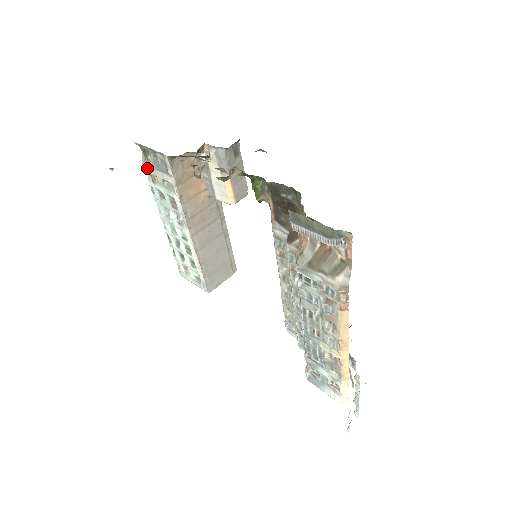
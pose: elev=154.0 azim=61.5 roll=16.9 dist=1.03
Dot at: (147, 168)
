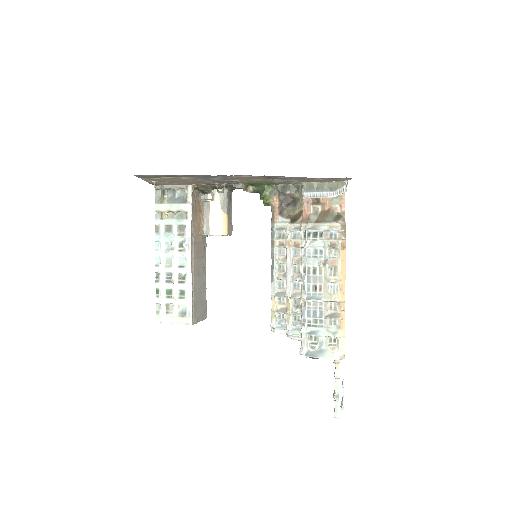
Dot at: (160, 206)
